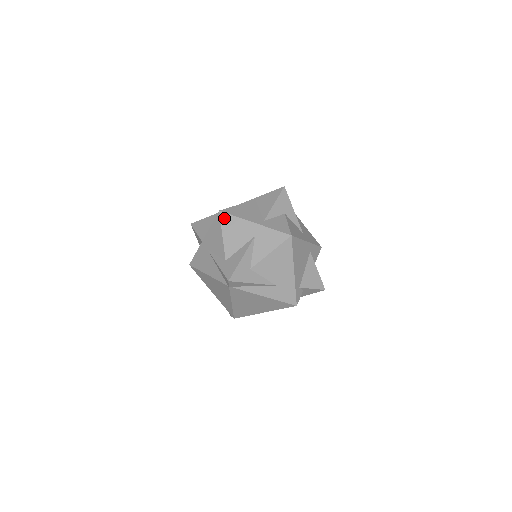
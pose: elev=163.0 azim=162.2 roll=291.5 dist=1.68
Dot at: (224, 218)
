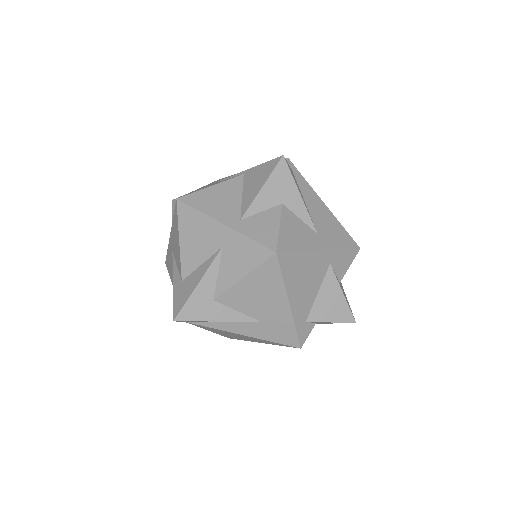
Dot at: (182, 212)
